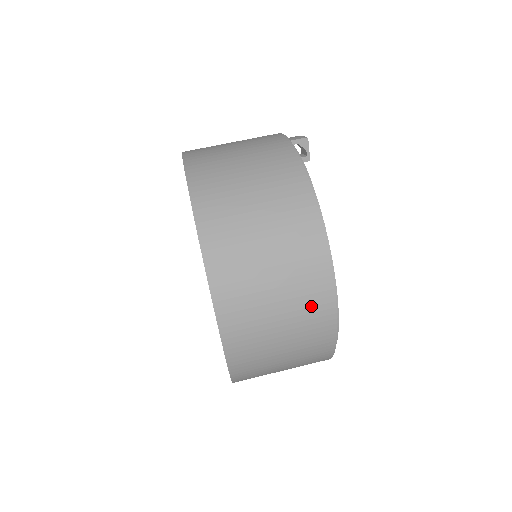
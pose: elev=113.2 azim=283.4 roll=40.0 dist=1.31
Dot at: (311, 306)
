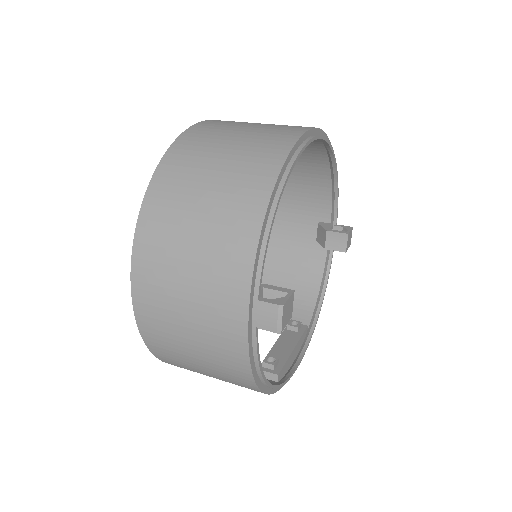
Dot at: (289, 126)
